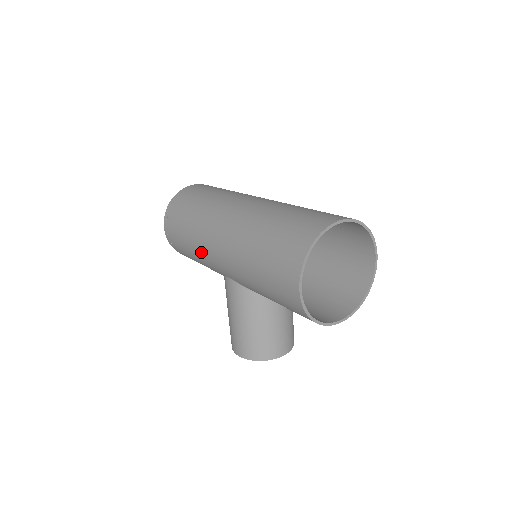
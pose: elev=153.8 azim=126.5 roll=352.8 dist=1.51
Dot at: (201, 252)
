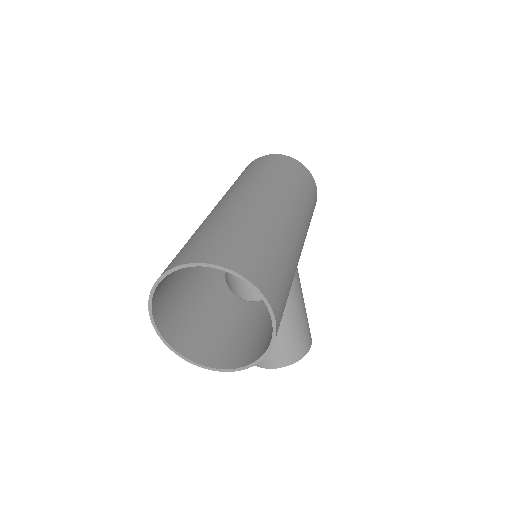
Dot at: occluded
